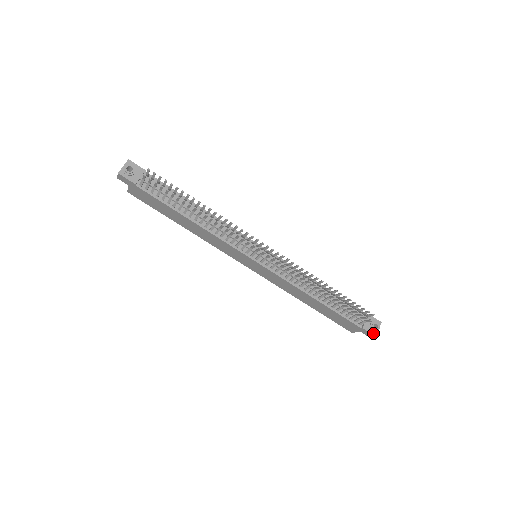
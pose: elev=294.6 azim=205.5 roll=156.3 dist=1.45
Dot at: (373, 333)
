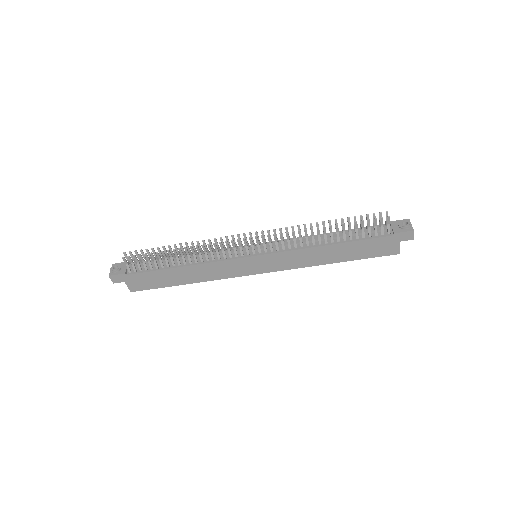
Dot at: (408, 230)
